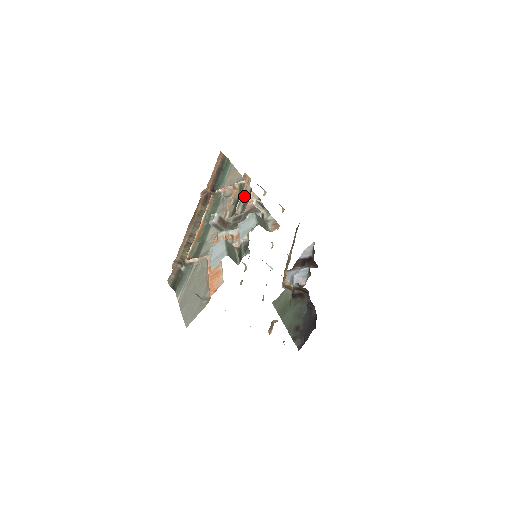
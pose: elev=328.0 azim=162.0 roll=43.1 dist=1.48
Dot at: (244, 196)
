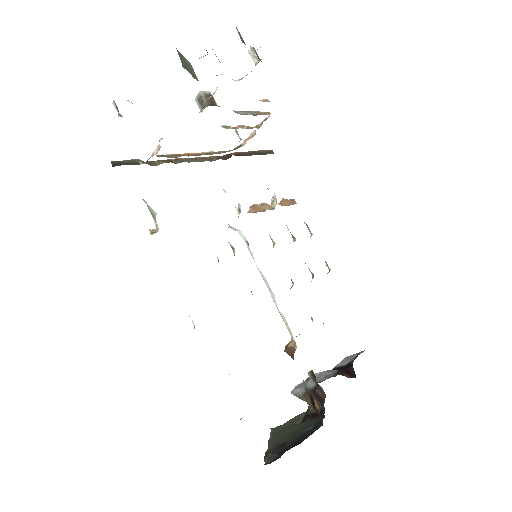
Dot at: (258, 114)
